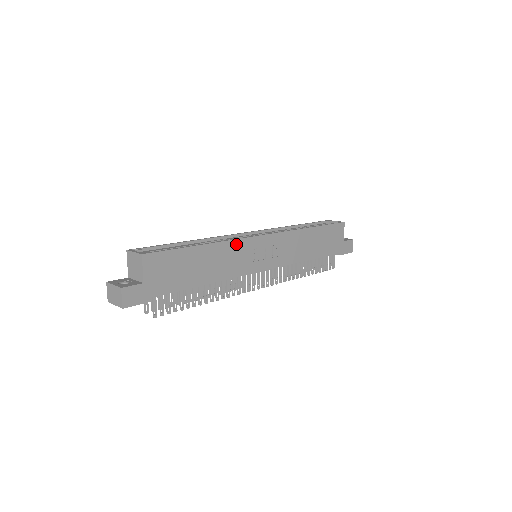
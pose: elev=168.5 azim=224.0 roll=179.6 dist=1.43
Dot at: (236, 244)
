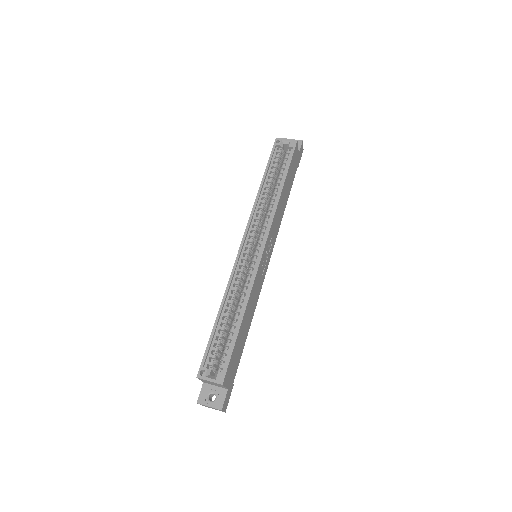
Dot at: (254, 284)
